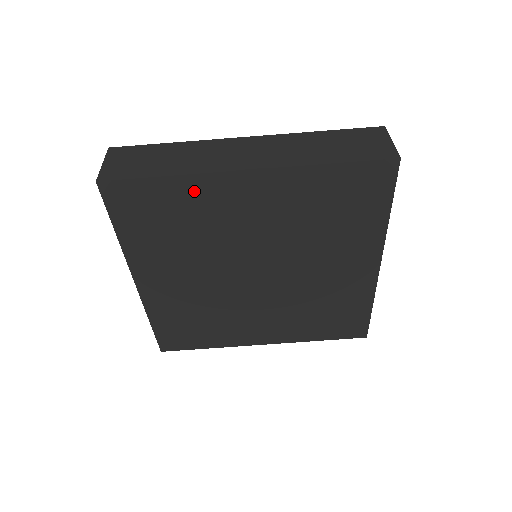
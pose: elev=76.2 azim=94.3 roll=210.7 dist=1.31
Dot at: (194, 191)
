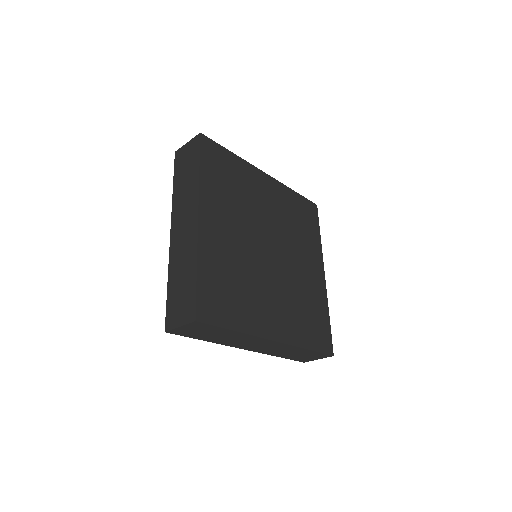
Dot at: occluded
